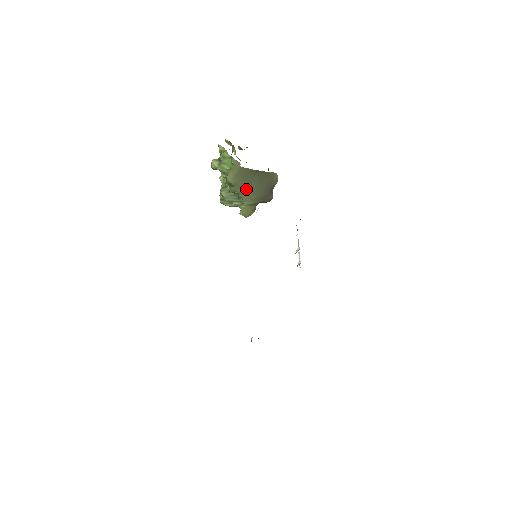
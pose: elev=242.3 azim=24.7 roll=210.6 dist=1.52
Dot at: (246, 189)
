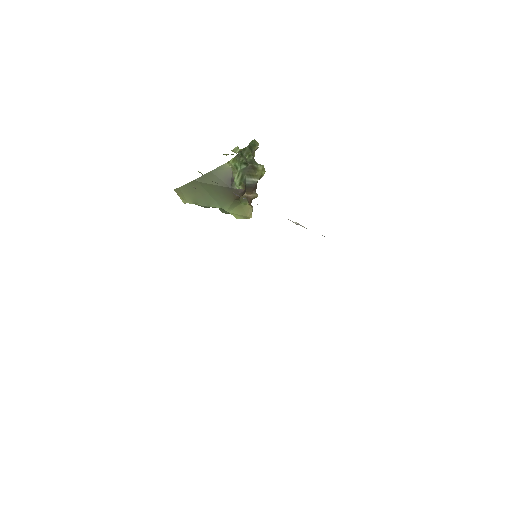
Dot at: (209, 199)
